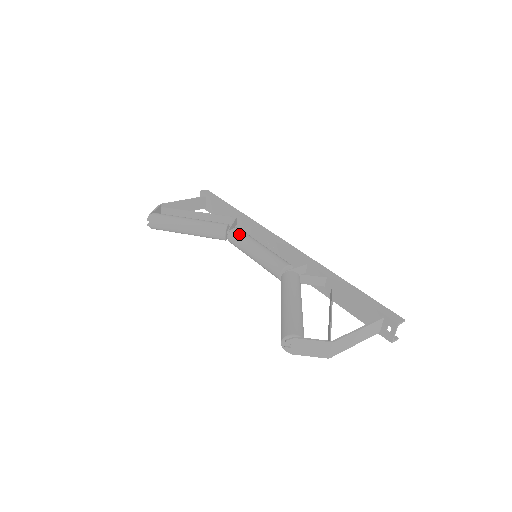
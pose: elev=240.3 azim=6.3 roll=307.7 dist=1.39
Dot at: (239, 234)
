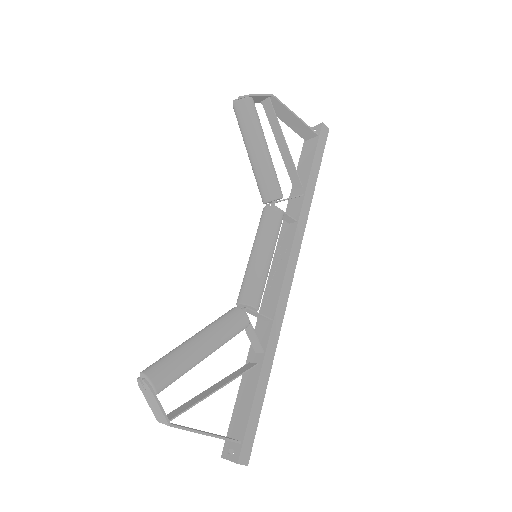
Dot at: (273, 221)
